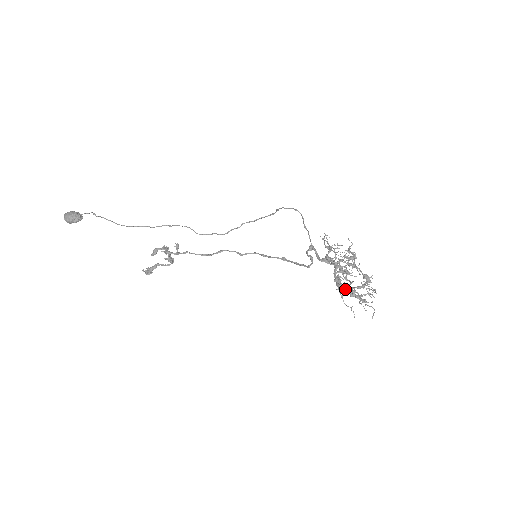
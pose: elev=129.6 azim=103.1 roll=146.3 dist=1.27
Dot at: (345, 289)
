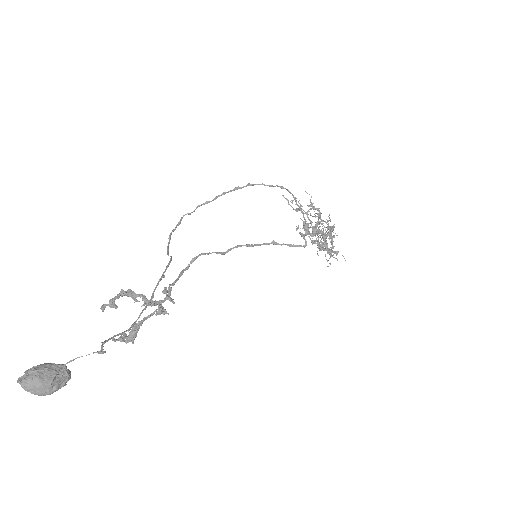
Dot at: occluded
